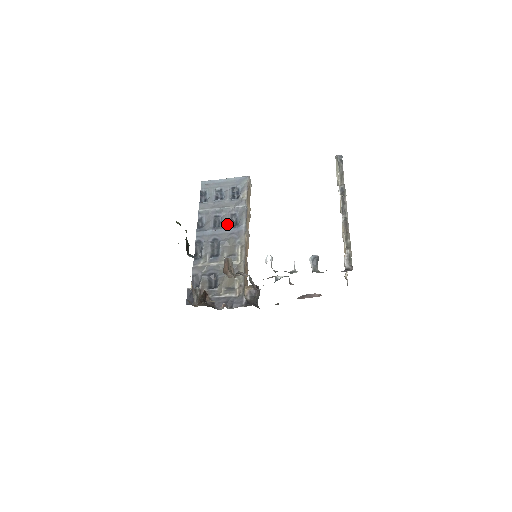
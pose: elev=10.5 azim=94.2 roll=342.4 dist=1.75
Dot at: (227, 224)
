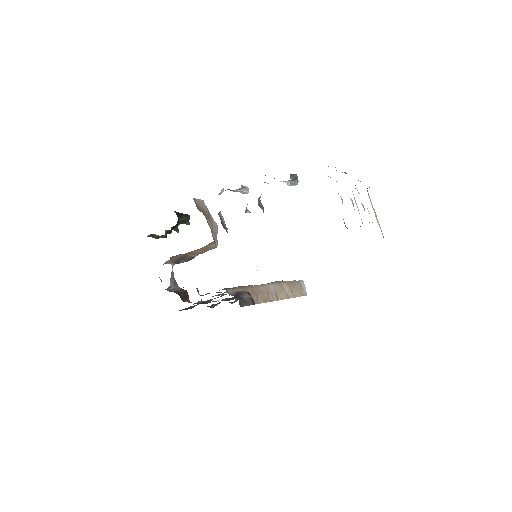
Dot at: occluded
